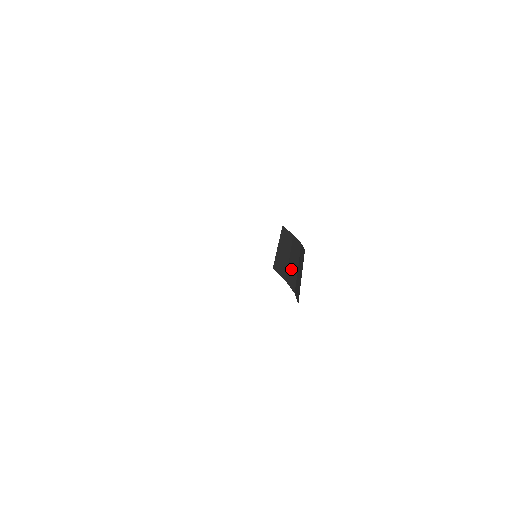
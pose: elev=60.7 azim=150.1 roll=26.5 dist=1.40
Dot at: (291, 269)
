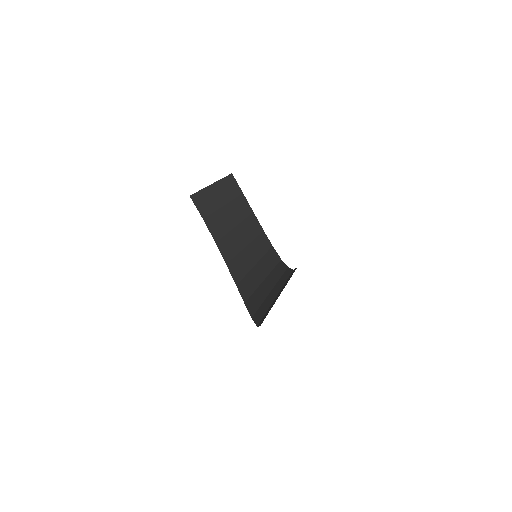
Dot at: (221, 218)
